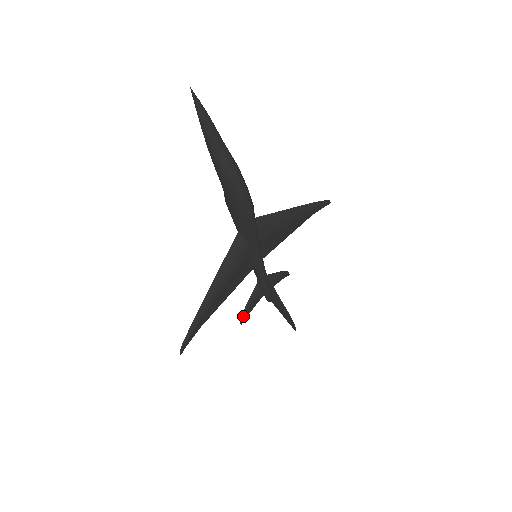
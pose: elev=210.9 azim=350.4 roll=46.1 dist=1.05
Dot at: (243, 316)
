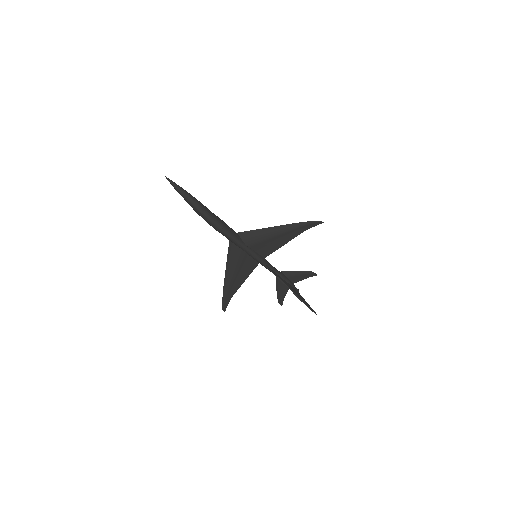
Dot at: (279, 299)
